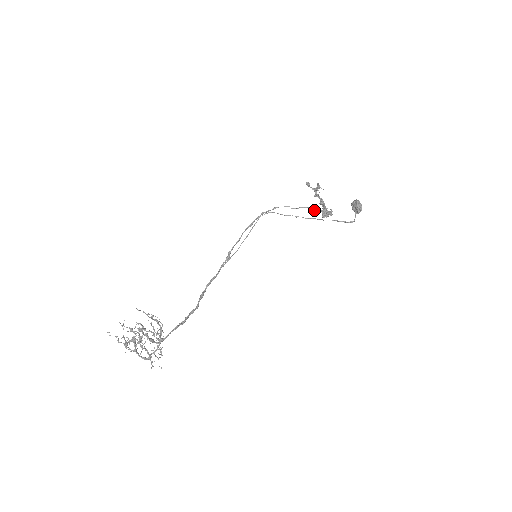
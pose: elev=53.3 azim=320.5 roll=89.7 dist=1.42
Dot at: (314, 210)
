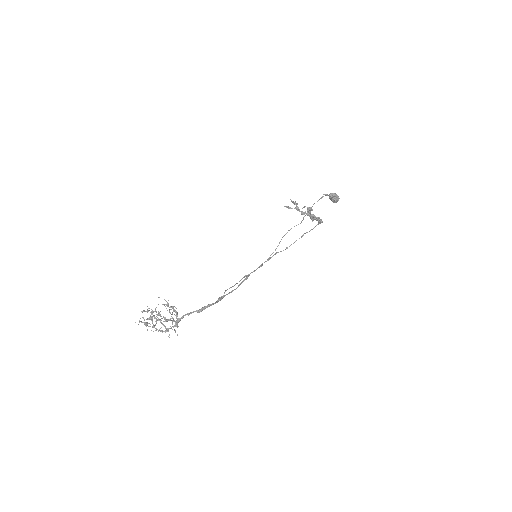
Dot at: (313, 228)
